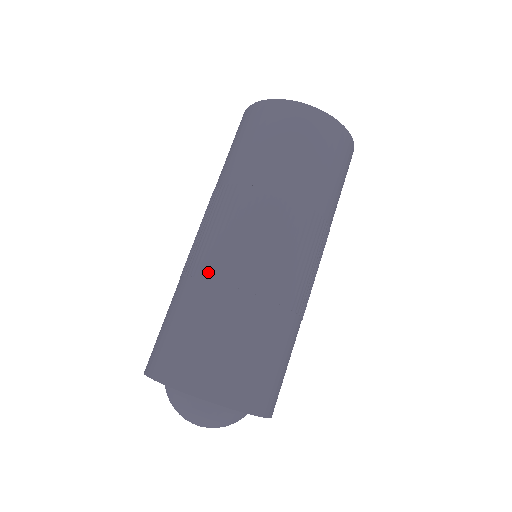
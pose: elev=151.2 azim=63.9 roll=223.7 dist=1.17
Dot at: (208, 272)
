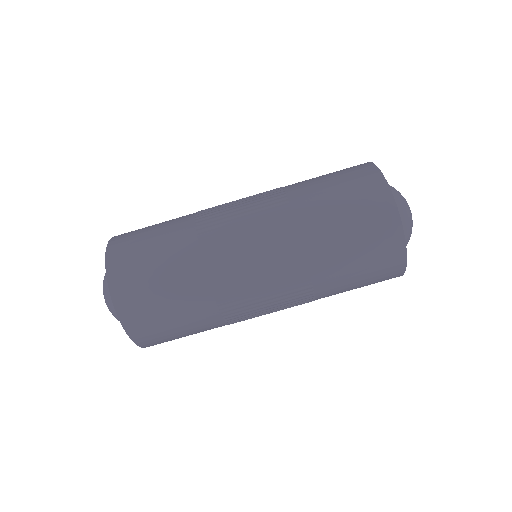
Dot at: (201, 217)
